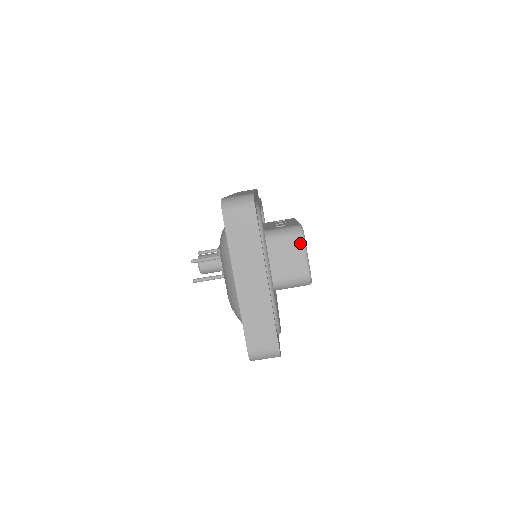
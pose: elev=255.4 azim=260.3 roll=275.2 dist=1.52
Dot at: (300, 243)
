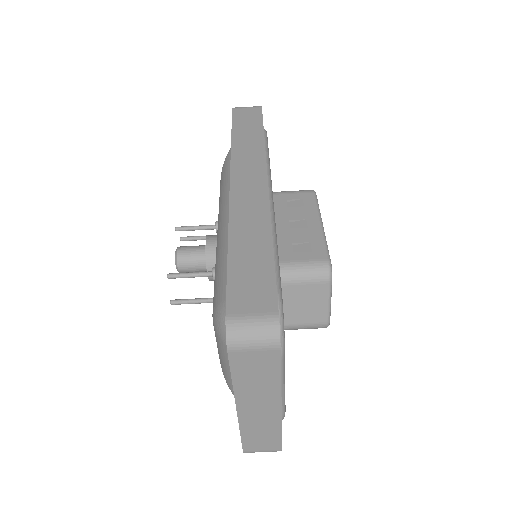
Dot at: (324, 290)
